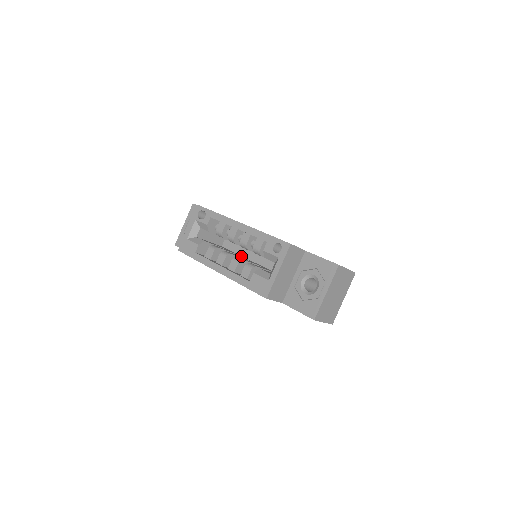
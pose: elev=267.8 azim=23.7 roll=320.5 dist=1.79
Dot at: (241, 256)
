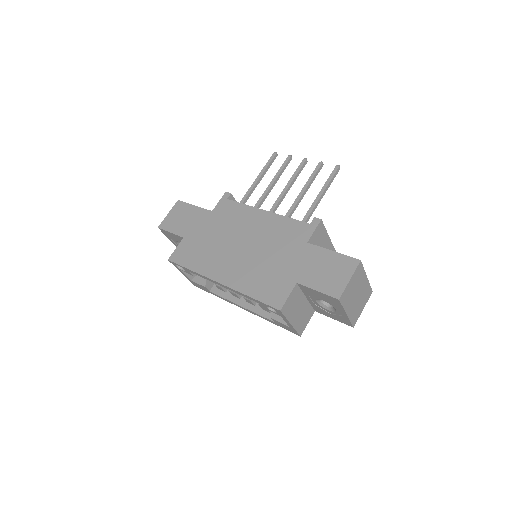
Dot at: occluded
